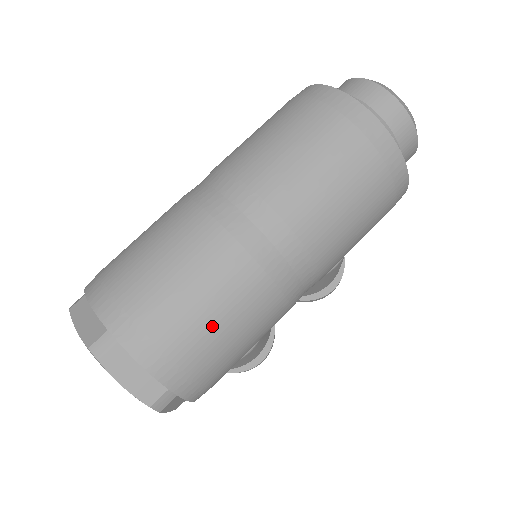
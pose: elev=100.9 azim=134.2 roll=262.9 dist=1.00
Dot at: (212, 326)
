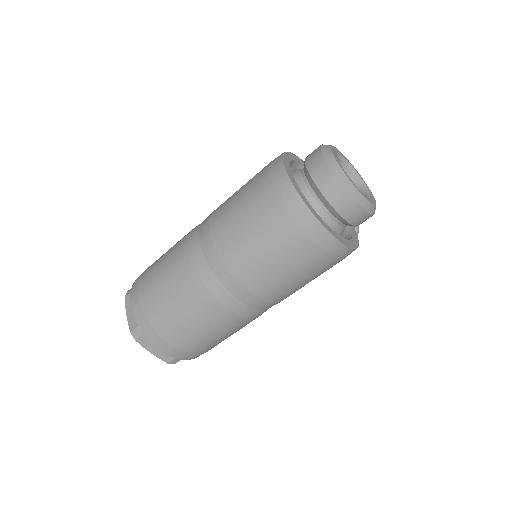
Dot at: (196, 334)
